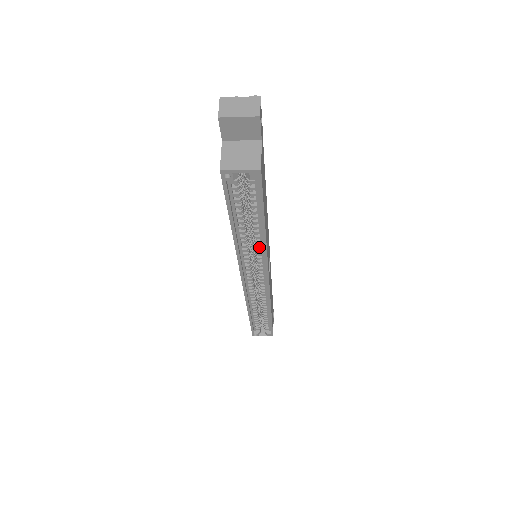
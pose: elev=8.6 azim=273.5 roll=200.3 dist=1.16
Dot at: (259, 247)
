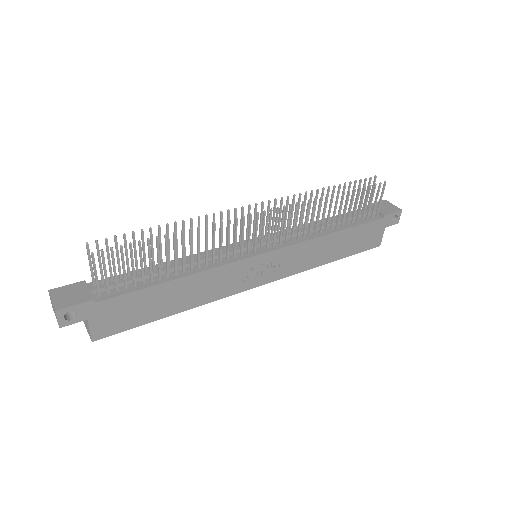
Dot at: occluded
